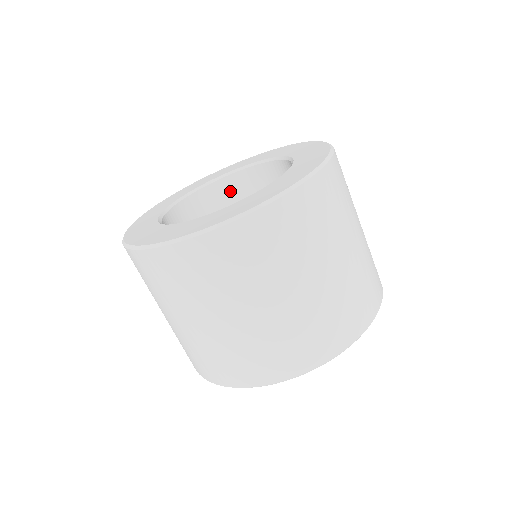
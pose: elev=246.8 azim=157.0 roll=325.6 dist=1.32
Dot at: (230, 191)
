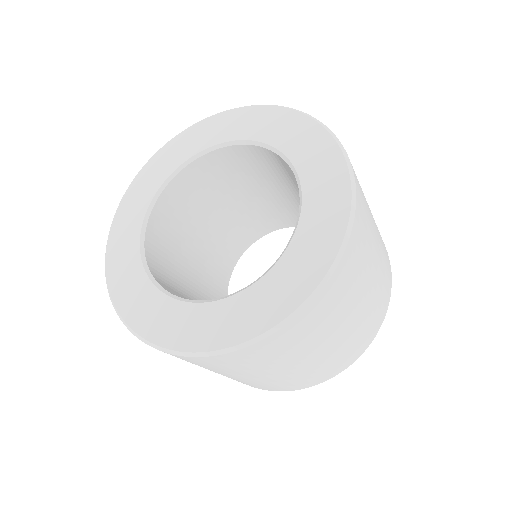
Dot at: (198, 176)
